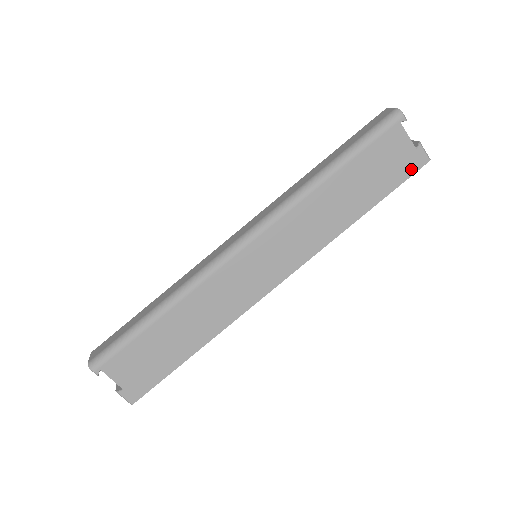
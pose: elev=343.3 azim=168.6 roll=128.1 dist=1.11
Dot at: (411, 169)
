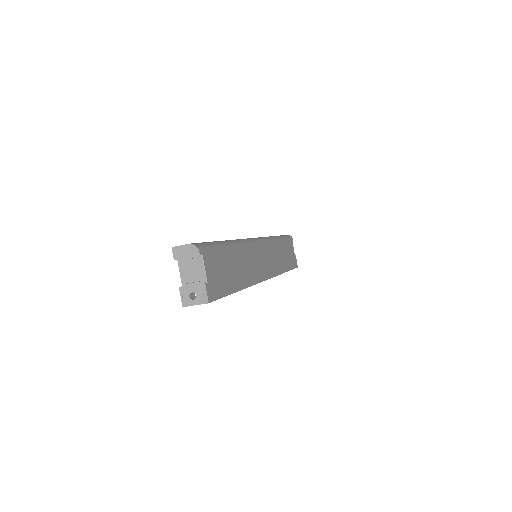
Dot at: (295, 265)
